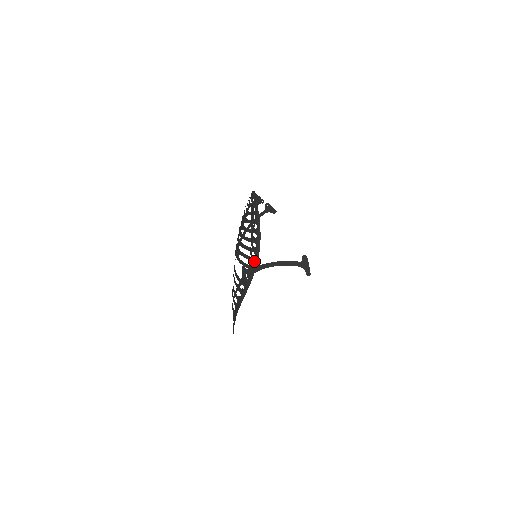
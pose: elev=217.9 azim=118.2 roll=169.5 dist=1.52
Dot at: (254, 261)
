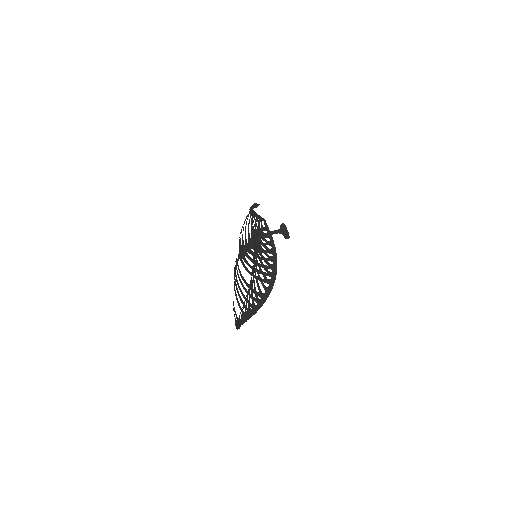
Dot at: (272, 276)
